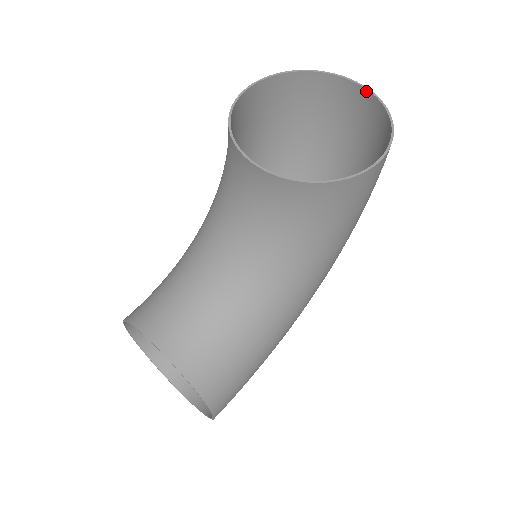
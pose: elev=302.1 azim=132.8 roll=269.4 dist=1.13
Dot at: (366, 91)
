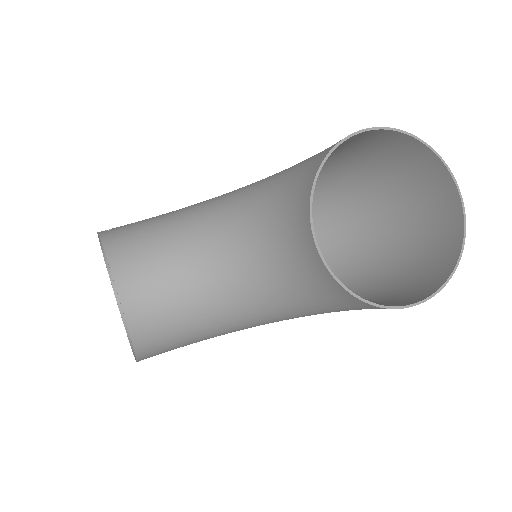
Dot at: (461, 209)
